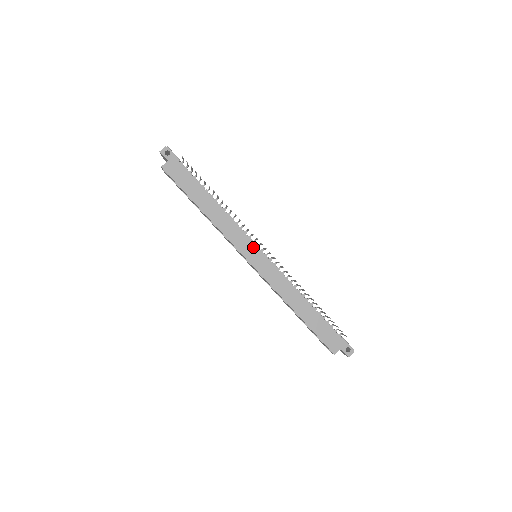
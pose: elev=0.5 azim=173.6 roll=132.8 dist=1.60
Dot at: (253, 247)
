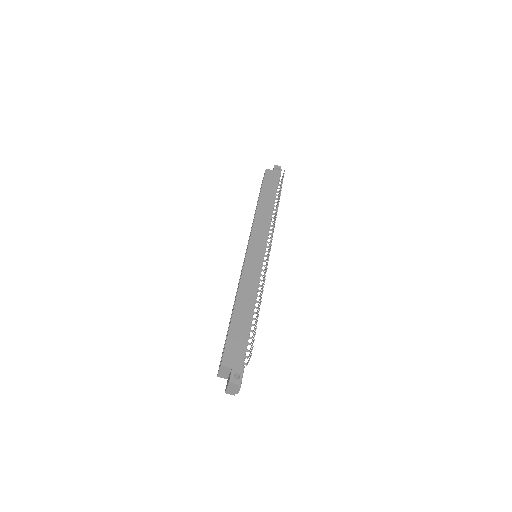
Dot at: (262, 244)
